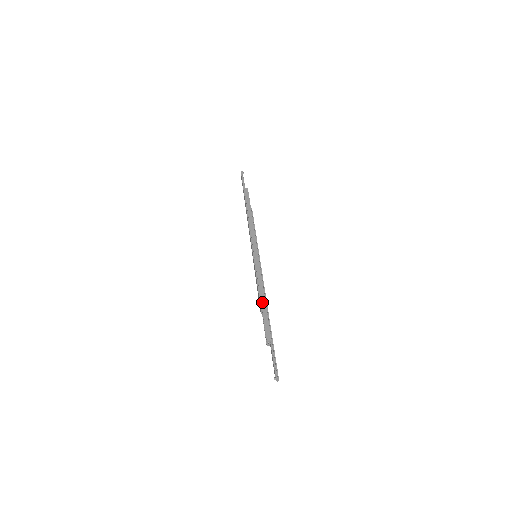
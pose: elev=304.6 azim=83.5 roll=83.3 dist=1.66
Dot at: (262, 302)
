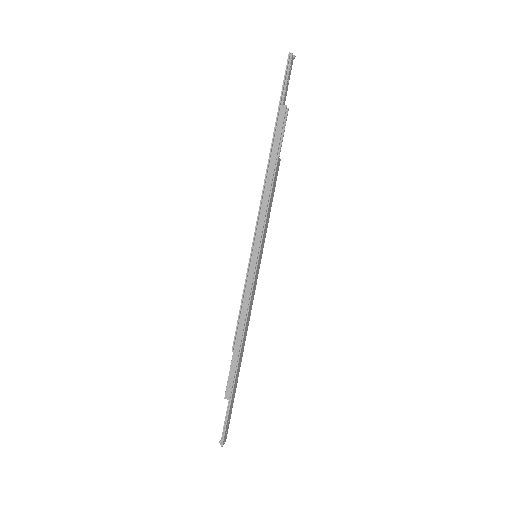
Dot at: (236, 342)
